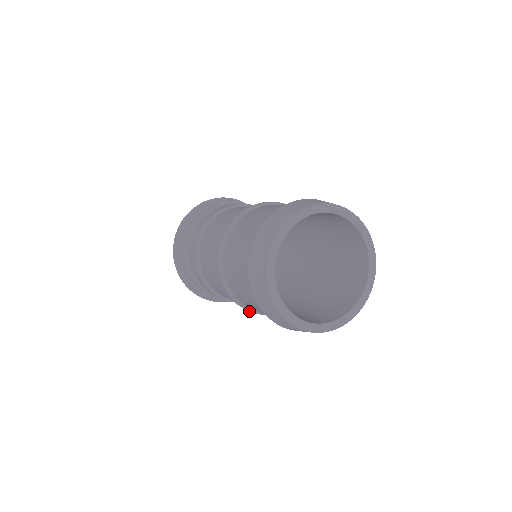
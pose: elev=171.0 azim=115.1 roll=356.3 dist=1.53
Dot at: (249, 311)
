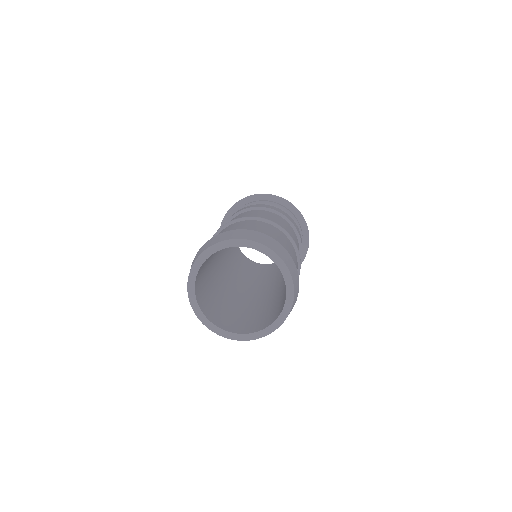
Dot at: occluded
